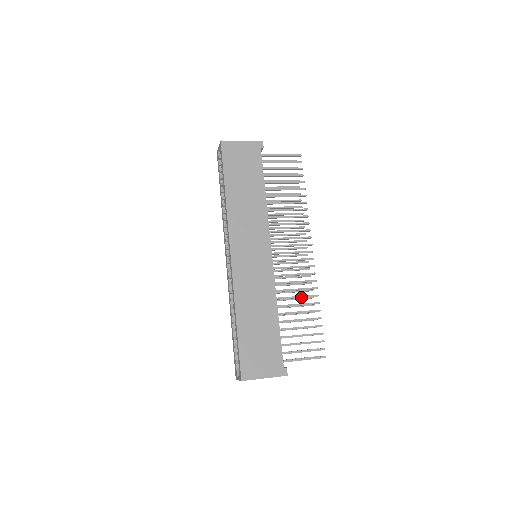
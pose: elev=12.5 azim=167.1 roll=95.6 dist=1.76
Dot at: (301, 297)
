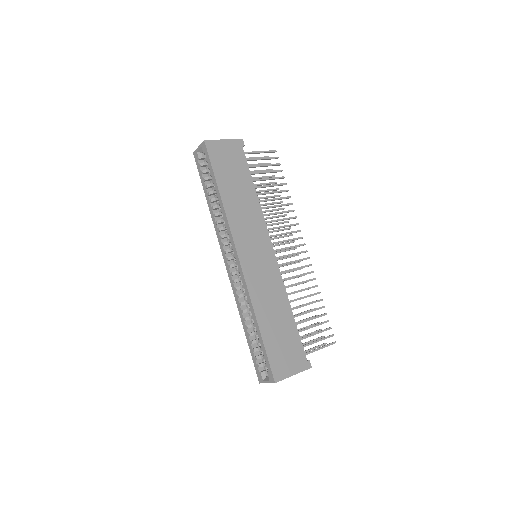
Dot at: occluded
